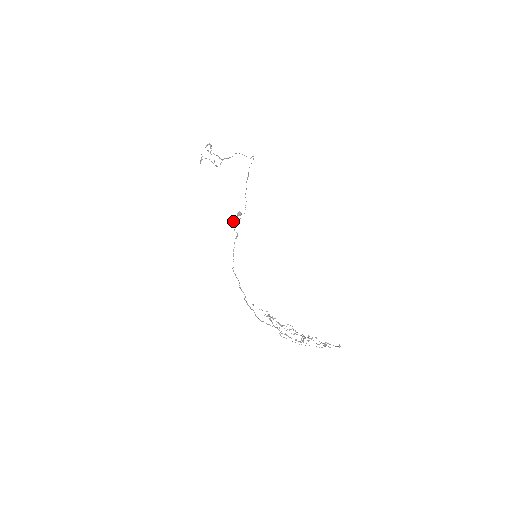
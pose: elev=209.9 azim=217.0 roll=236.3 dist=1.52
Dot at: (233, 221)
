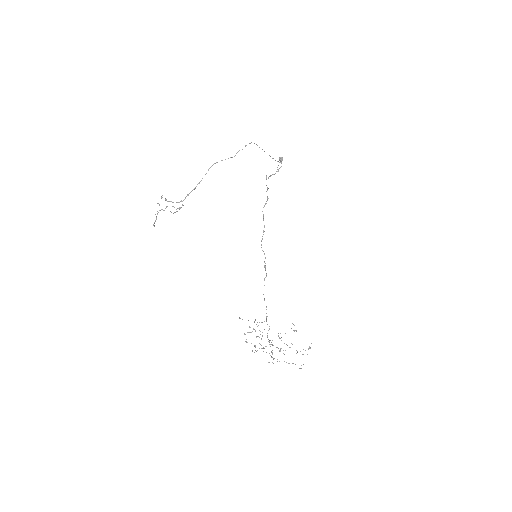
Dot at: (268, 178)
